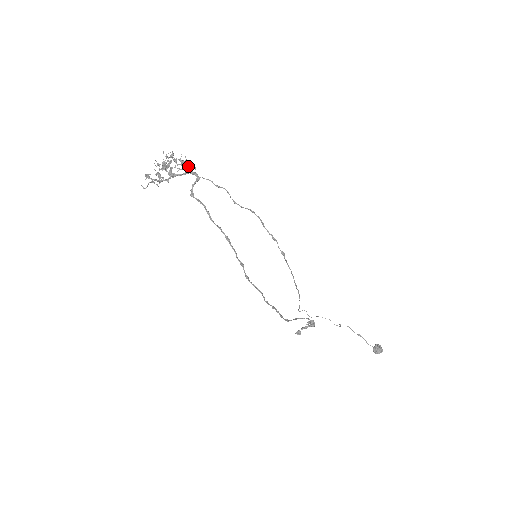
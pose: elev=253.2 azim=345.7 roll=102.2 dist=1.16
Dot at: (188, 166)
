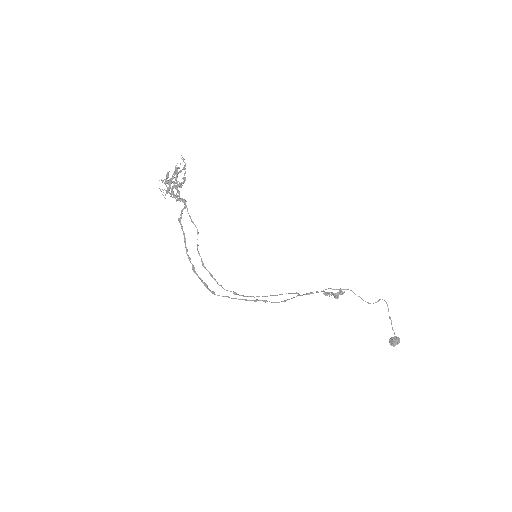
Dot at: (176, 196)
